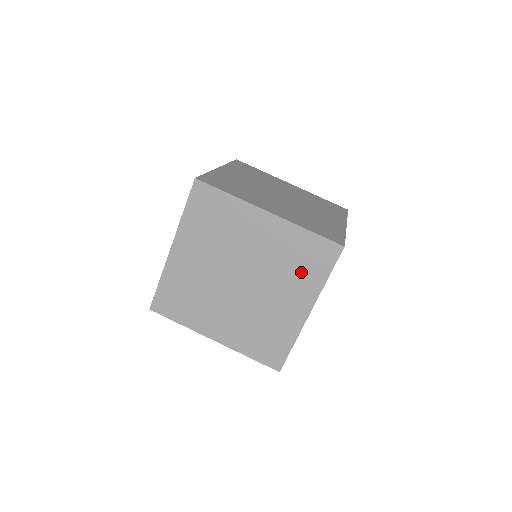
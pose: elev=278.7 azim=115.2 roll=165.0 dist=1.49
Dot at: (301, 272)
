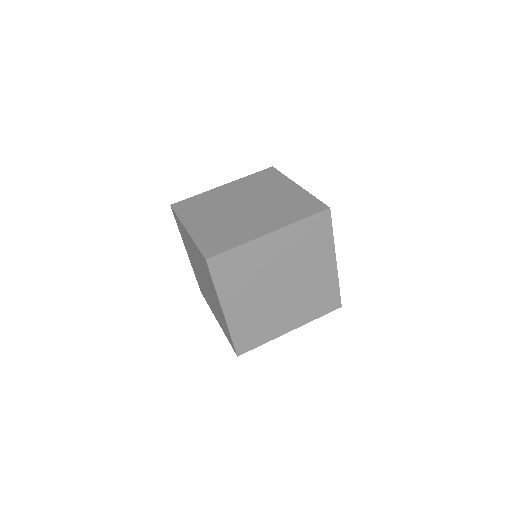
Dot at: (315, 246)
